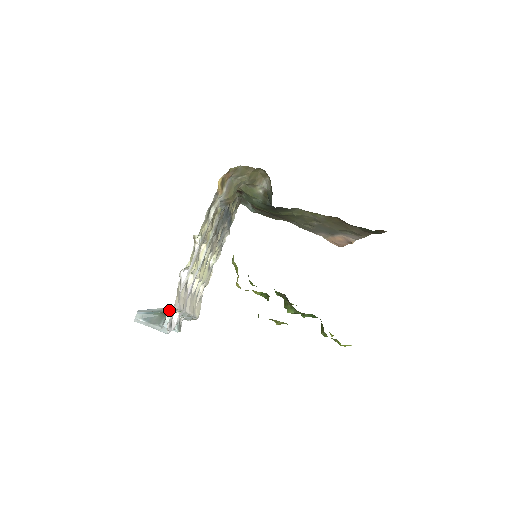
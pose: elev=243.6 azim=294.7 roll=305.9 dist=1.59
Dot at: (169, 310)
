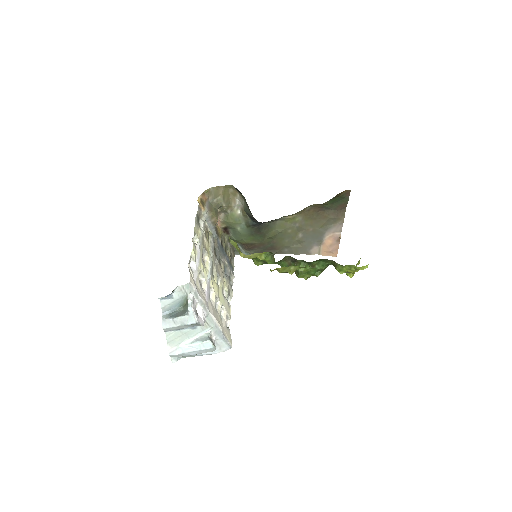
Dot at: (189, 294)
